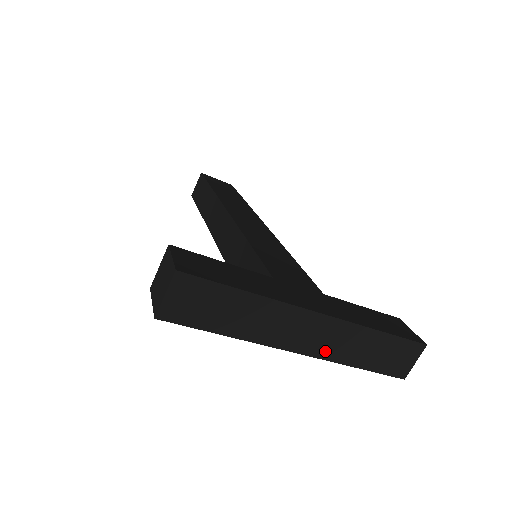
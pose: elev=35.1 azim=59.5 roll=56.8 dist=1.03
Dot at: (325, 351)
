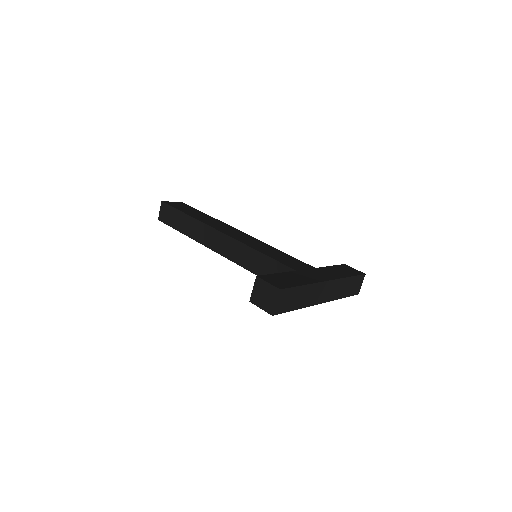
Dot at: (331, 297)
